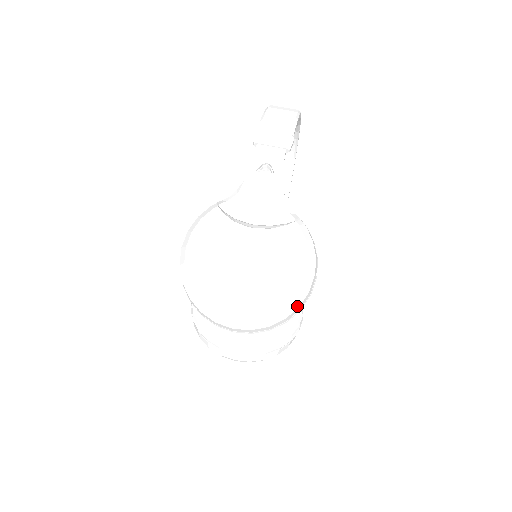
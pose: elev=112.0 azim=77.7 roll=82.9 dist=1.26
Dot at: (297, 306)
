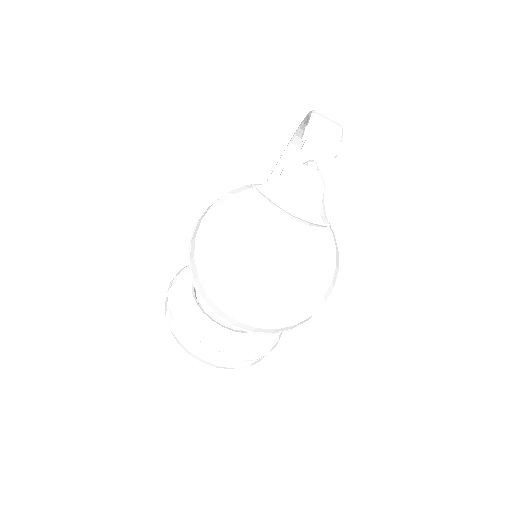
Dot at: (311, 315)
